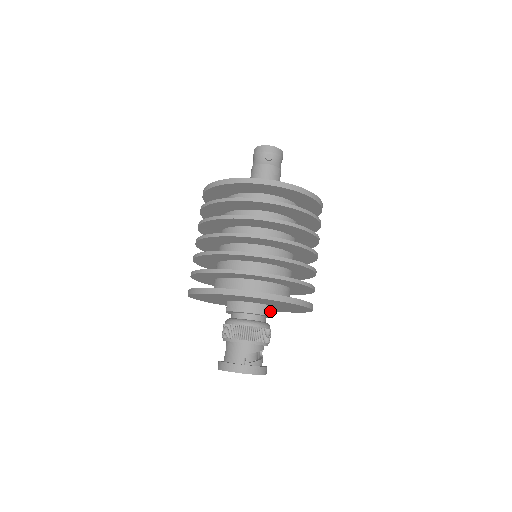
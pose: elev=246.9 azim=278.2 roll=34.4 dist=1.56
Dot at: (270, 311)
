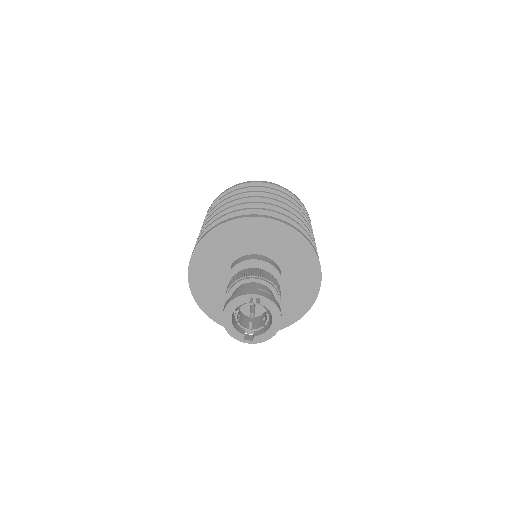
Dot at: (277, 268)
